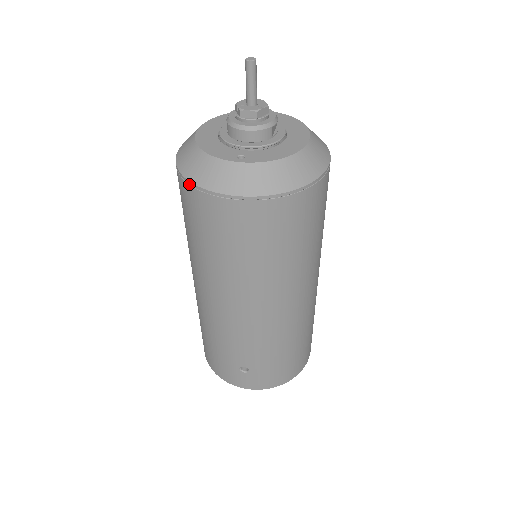
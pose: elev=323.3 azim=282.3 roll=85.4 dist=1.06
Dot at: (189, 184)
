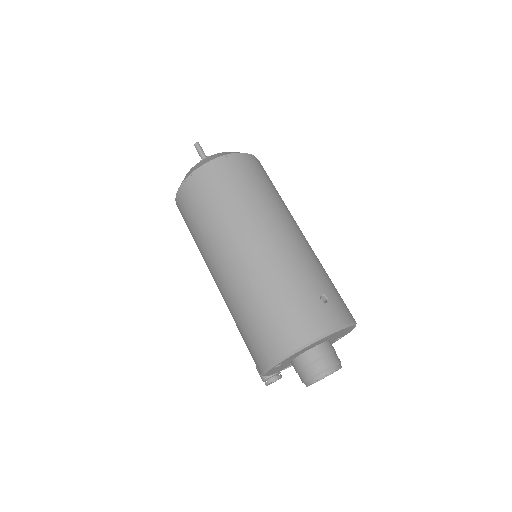
Dot at: (210, 163)
